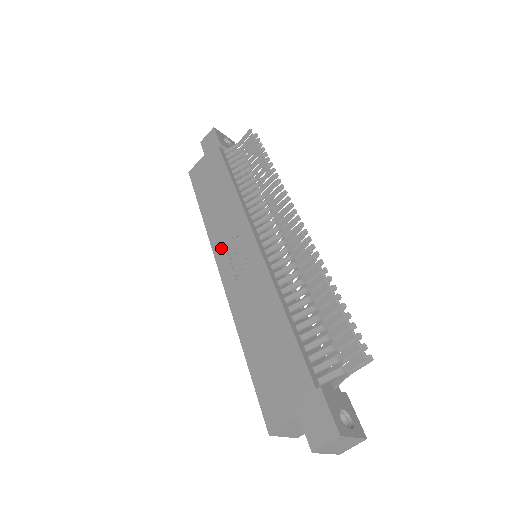
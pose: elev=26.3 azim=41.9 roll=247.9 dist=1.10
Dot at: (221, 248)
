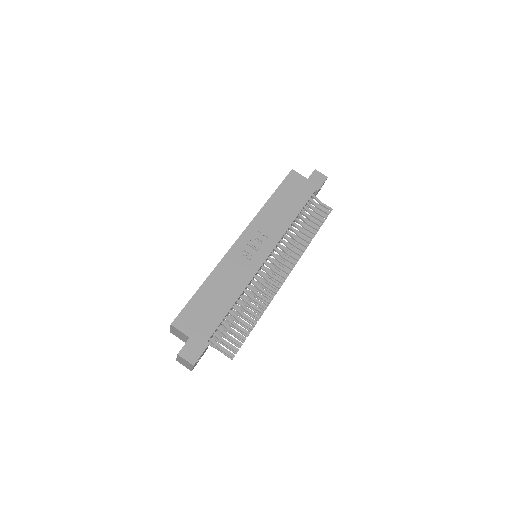
Dot at: (253, 231)
